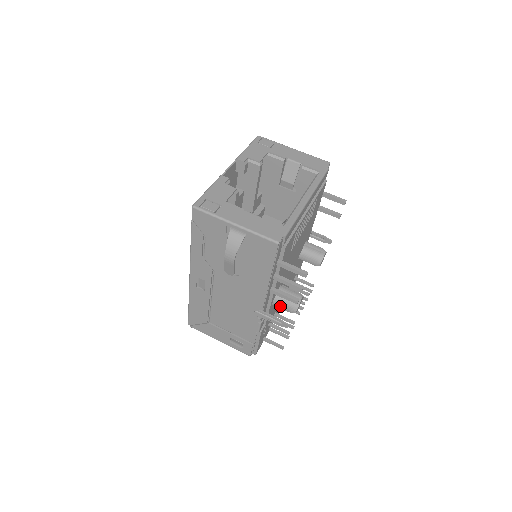
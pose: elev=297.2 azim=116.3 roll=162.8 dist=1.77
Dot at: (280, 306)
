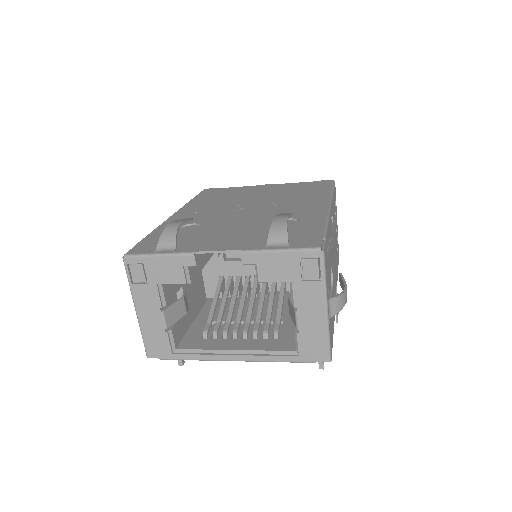
Dot at: occluded
